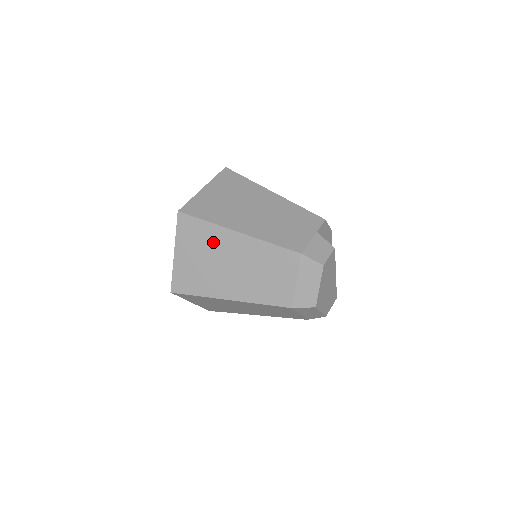
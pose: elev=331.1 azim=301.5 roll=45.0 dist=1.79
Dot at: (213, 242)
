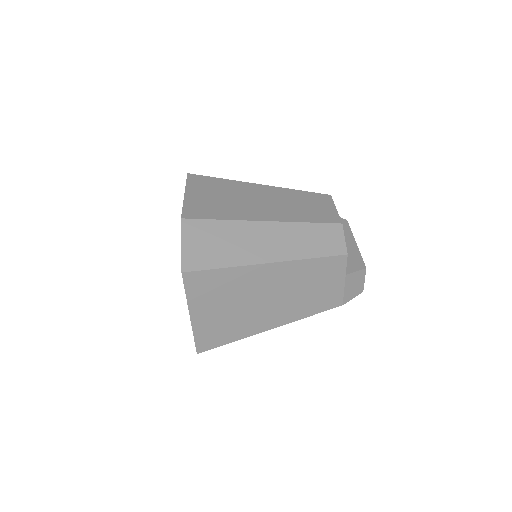
Dot at: occluded
